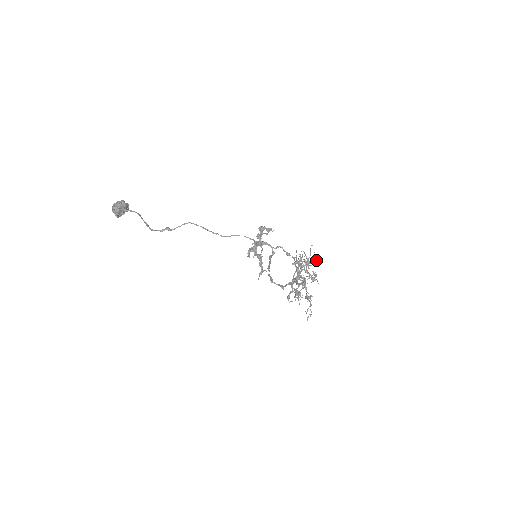
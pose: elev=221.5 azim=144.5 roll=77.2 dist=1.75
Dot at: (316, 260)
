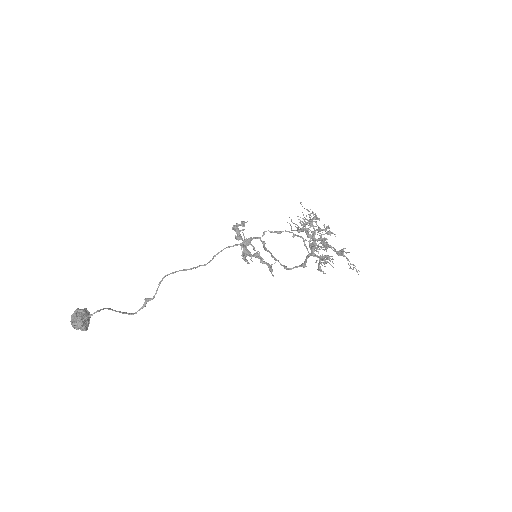
Dot at: (315, 214)
